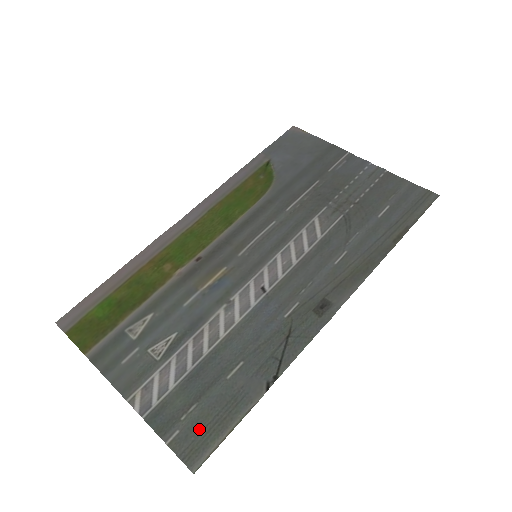
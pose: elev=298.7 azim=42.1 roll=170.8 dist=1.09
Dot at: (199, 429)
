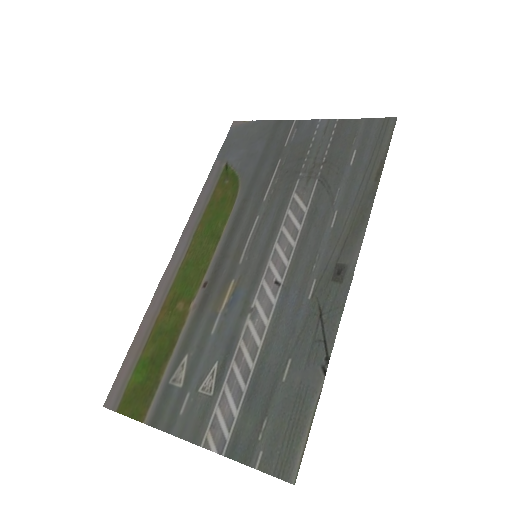
Dot at: (280, 441)
